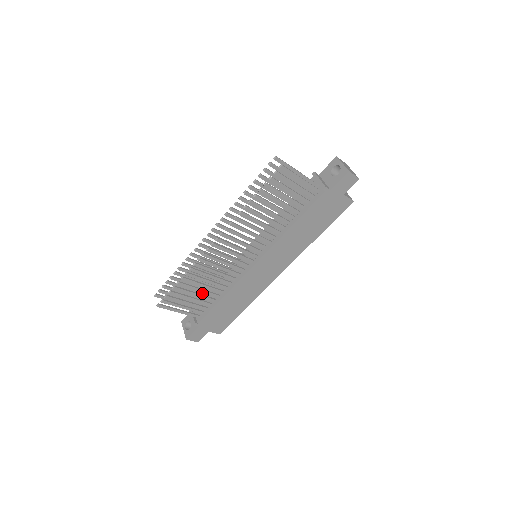
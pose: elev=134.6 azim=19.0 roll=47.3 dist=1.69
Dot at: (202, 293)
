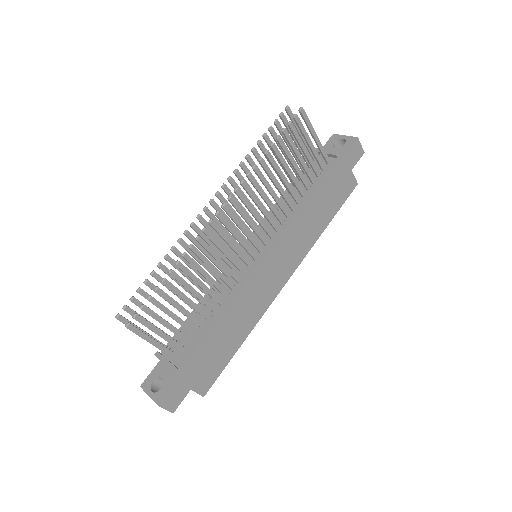
Dot at: occluded
